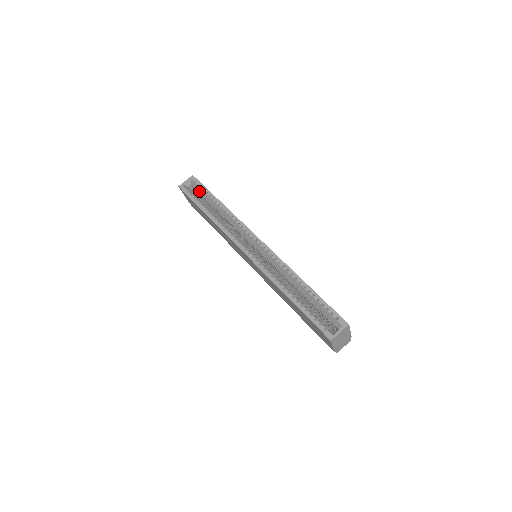
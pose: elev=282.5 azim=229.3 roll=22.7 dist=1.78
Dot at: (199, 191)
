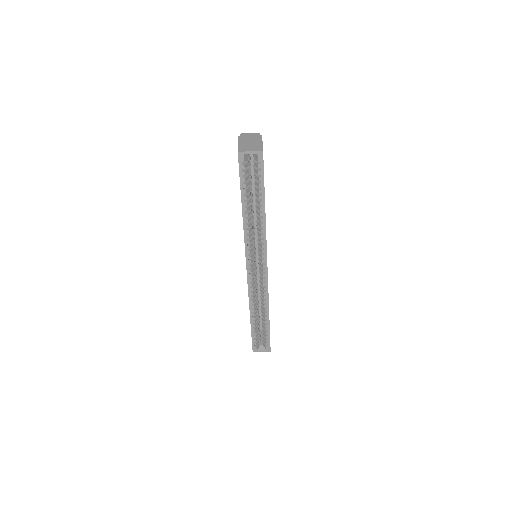
Dot at: (255, 172)
